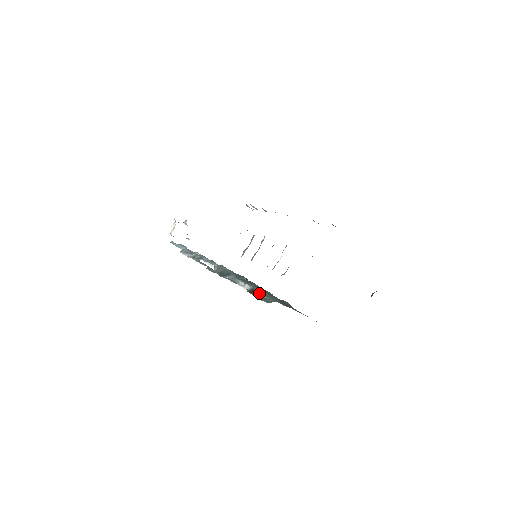
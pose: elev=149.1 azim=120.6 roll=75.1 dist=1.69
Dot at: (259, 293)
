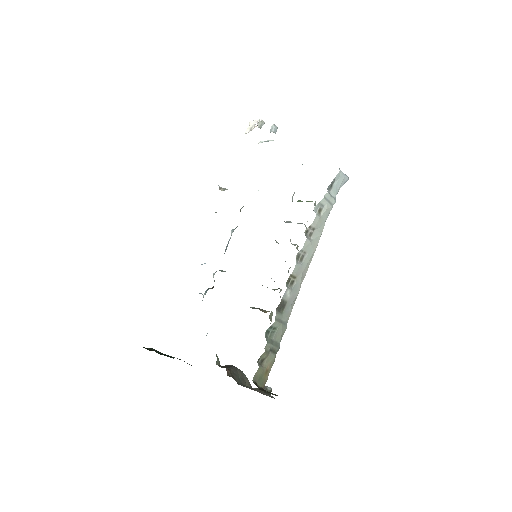
Dot at: occluded
